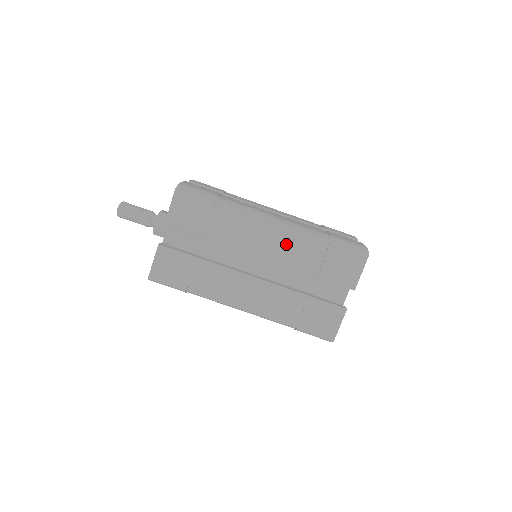
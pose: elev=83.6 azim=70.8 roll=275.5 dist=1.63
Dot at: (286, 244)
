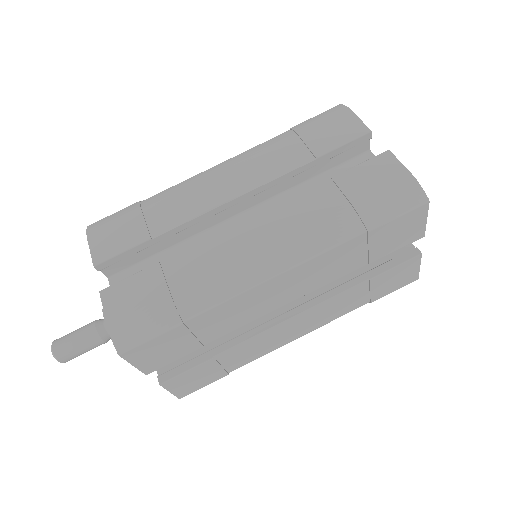
Dot at: (309, 274)
